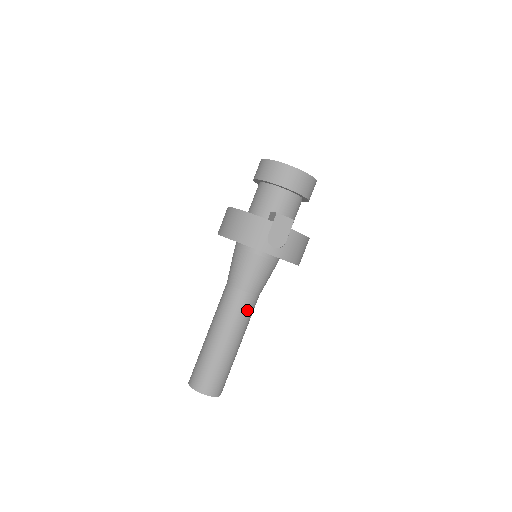
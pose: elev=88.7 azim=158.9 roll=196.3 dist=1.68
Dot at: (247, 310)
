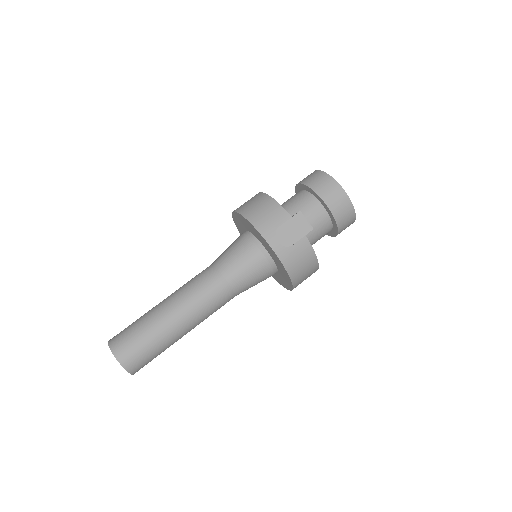
Dot at: (215, 298)
